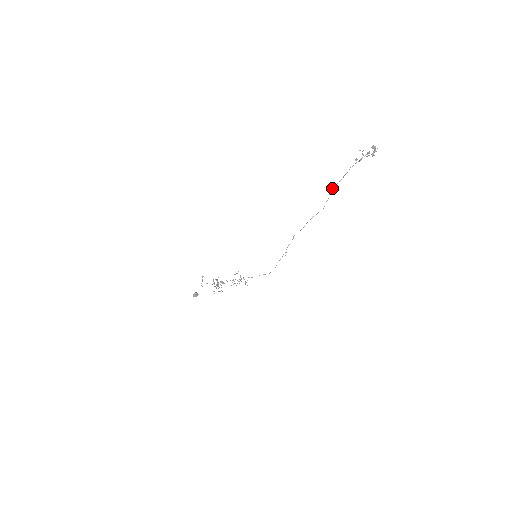
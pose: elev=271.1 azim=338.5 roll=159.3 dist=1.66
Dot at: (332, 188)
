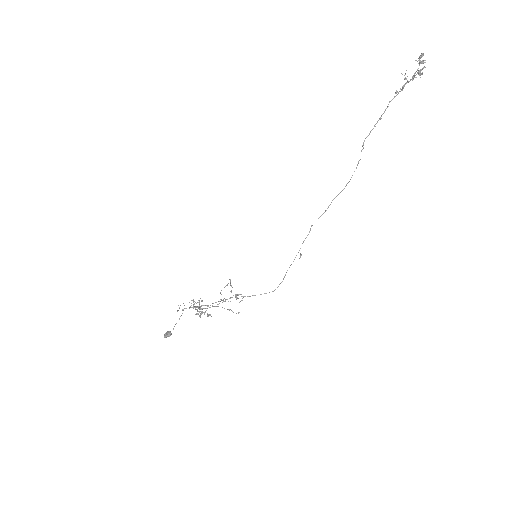
Dot at: (365, 138)
